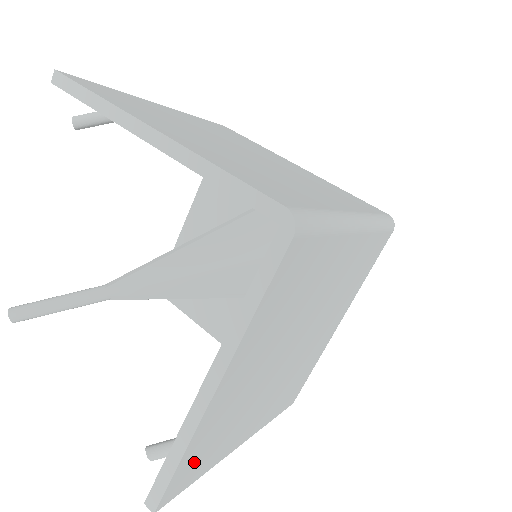
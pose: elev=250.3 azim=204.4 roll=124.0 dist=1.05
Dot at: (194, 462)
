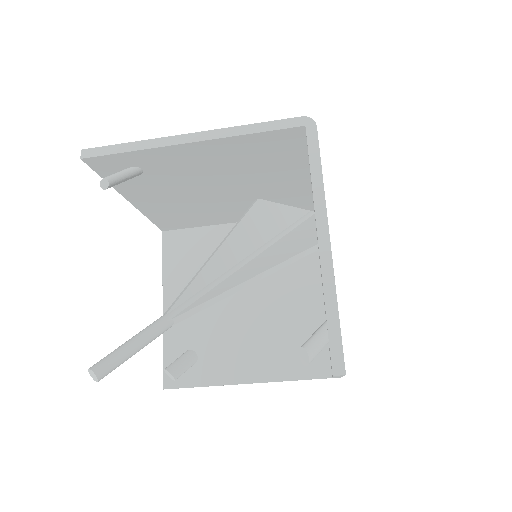
Dot at: occluded
